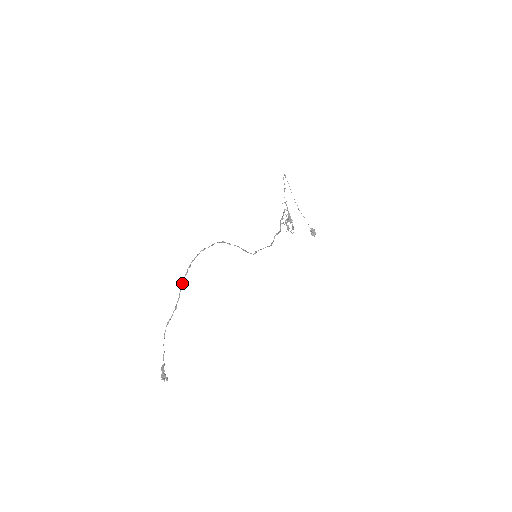
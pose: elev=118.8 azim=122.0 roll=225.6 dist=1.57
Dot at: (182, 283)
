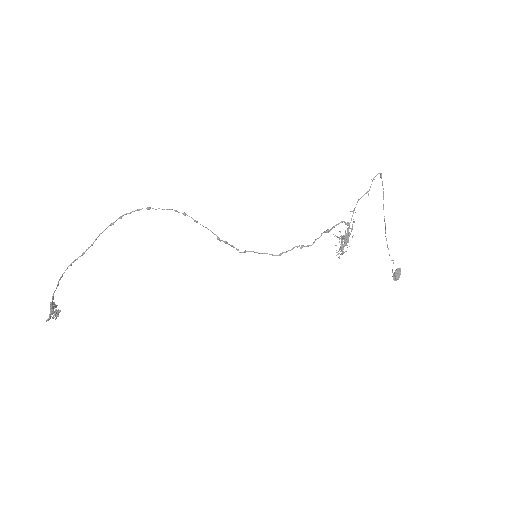
Dot at: occluded
